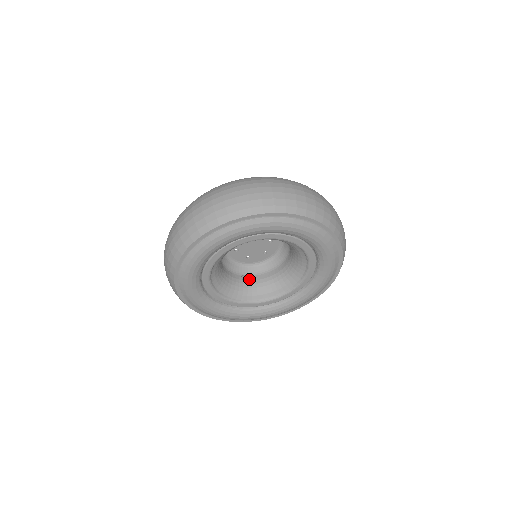
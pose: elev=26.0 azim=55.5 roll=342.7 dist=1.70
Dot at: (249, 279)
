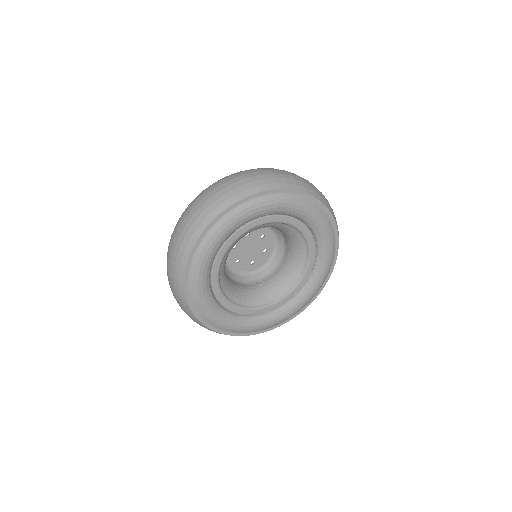
Dot at: occluded
